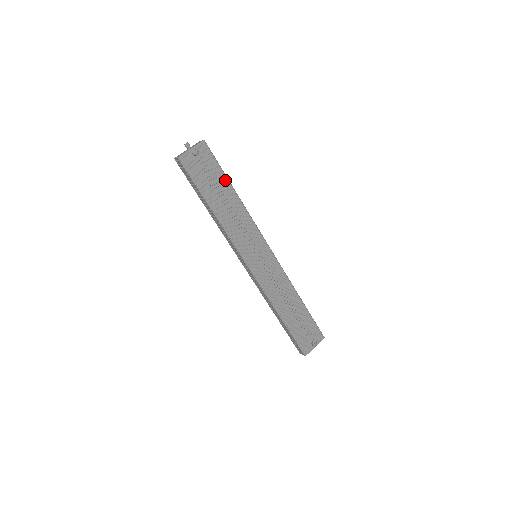
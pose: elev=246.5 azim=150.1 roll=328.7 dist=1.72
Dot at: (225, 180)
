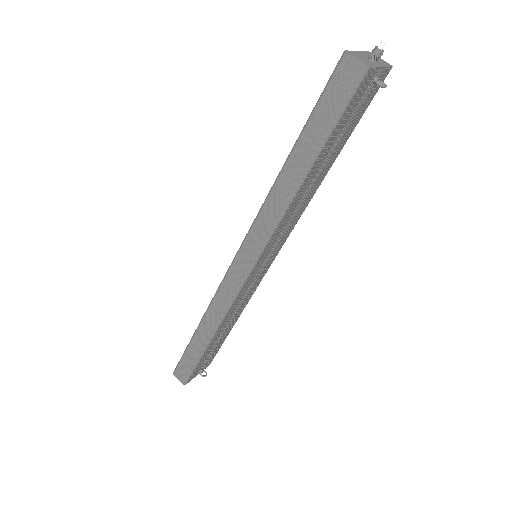
Dot at: (343, 144)
